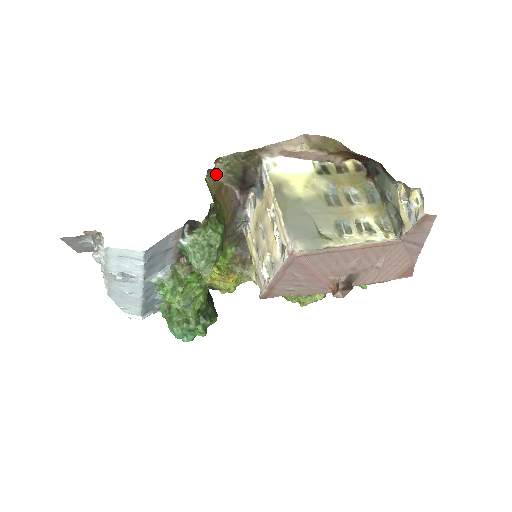
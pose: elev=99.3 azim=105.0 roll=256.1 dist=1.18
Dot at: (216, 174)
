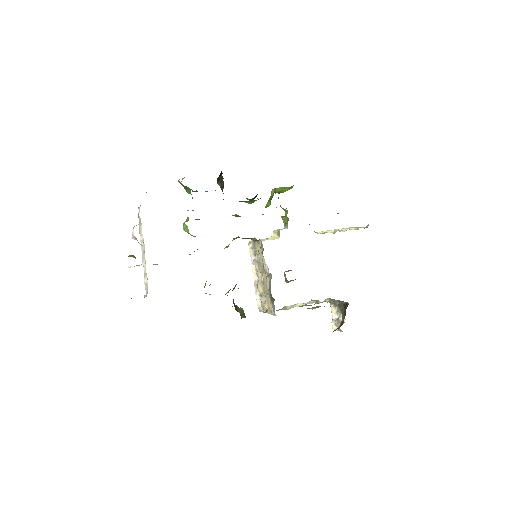
Dot at: occluded
